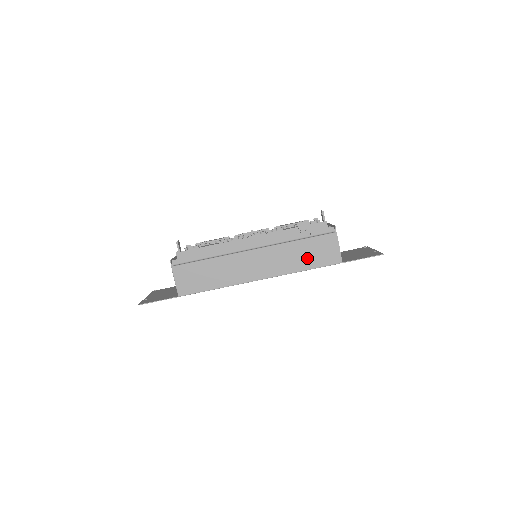
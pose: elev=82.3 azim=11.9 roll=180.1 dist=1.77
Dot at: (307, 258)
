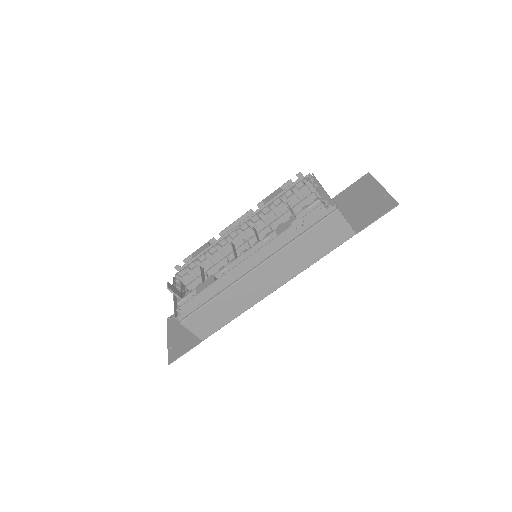
Dot at: (316, 248)
